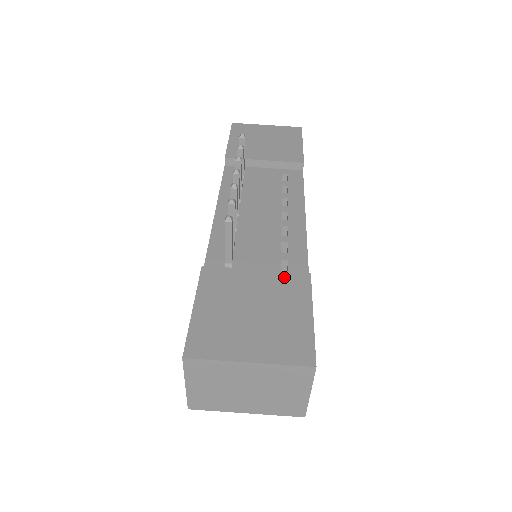
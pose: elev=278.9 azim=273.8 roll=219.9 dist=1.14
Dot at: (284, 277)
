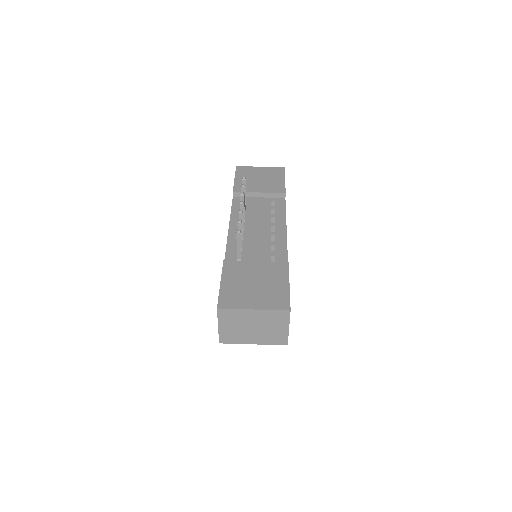
Dot at: (273, 265)
